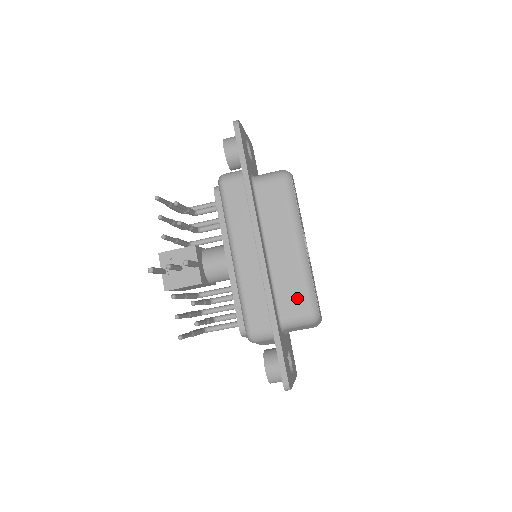
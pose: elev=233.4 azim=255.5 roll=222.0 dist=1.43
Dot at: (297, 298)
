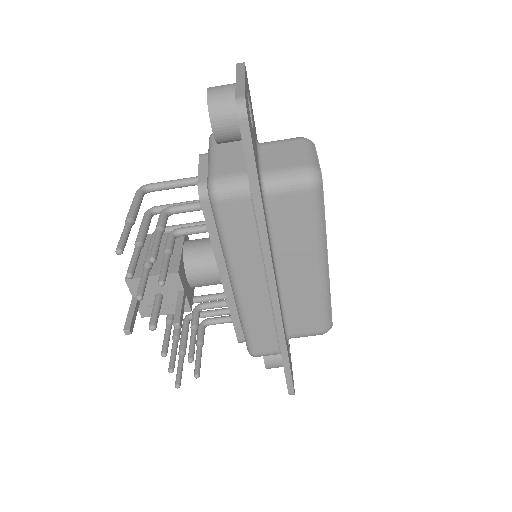
Dot at: (310, 319)
